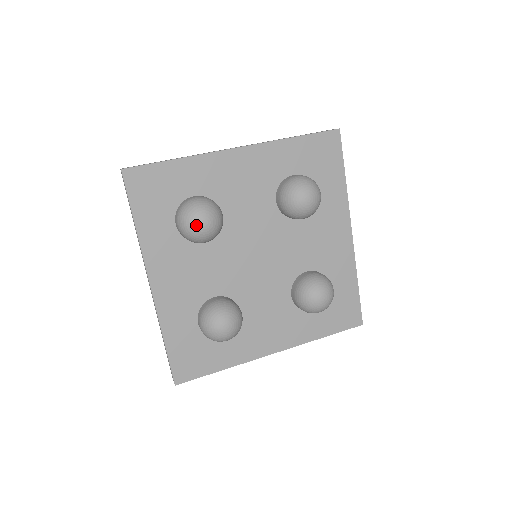
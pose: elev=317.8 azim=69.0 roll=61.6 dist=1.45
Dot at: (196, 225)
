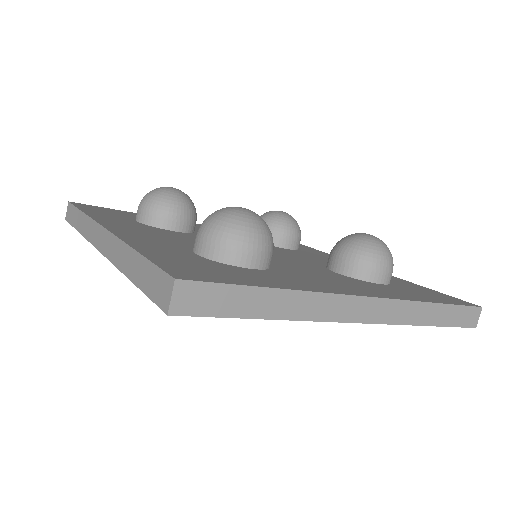
Dot at: (163, 188)
